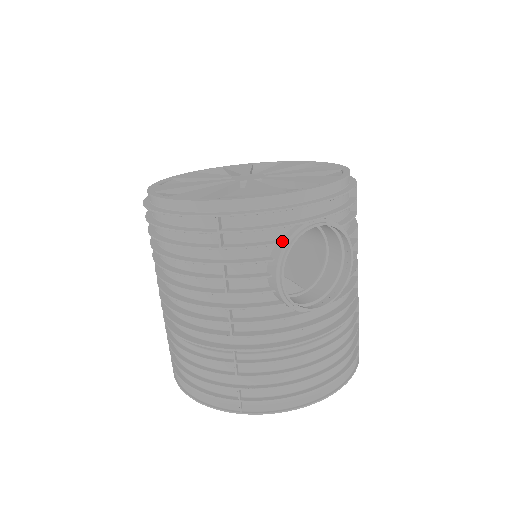
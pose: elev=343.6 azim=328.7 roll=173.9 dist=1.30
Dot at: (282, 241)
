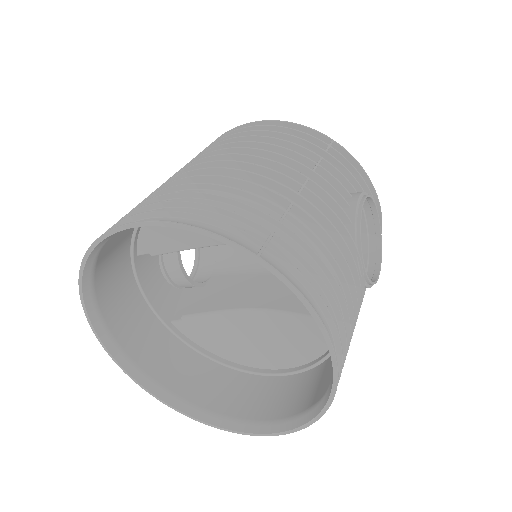
Dot at: occluded
